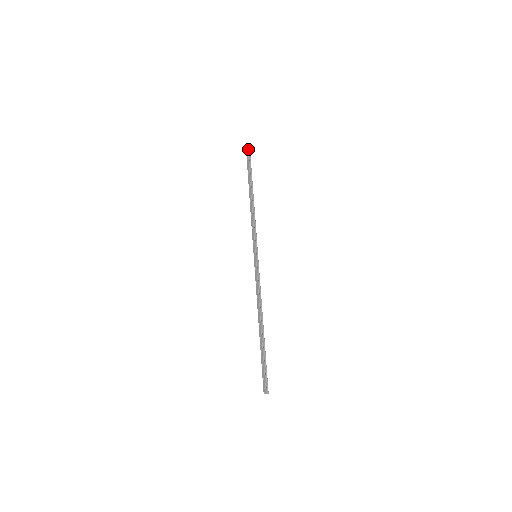
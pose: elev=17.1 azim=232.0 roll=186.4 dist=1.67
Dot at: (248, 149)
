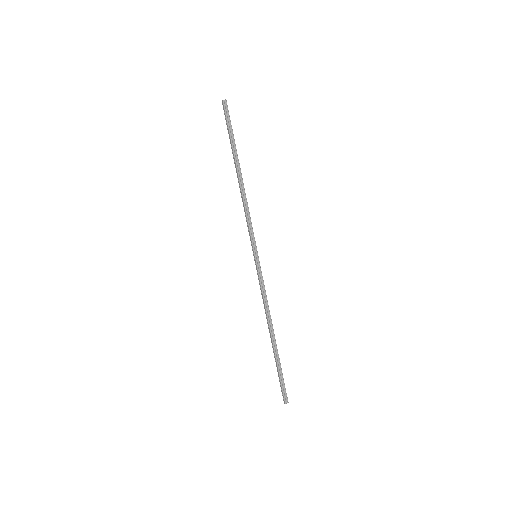
Dot at: (224, 107)
